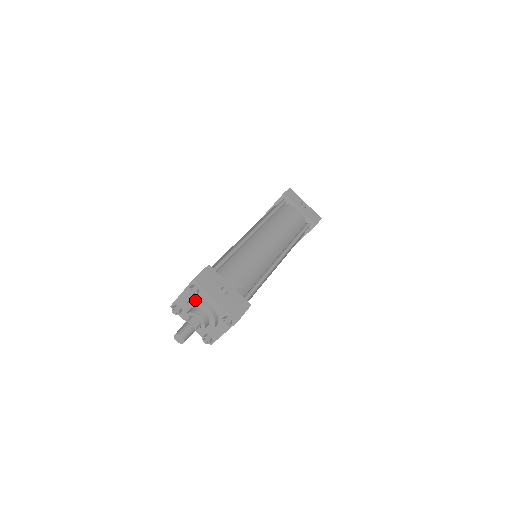
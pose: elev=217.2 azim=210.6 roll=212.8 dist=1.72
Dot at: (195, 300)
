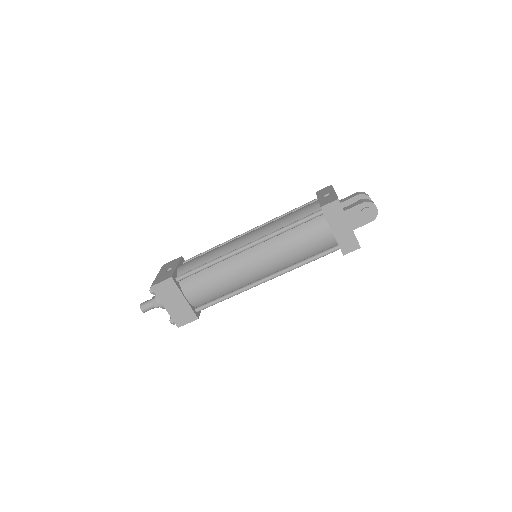
Dot at: occluded
